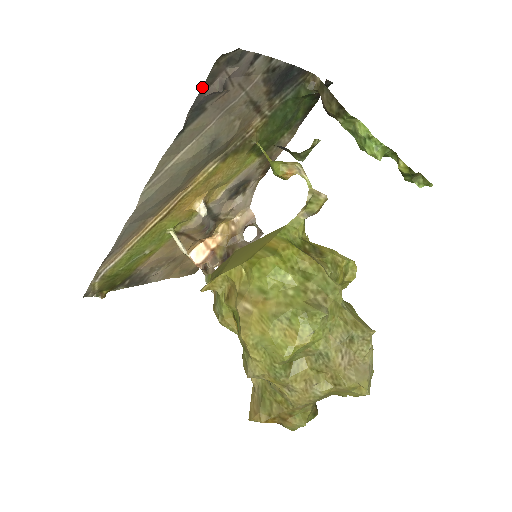
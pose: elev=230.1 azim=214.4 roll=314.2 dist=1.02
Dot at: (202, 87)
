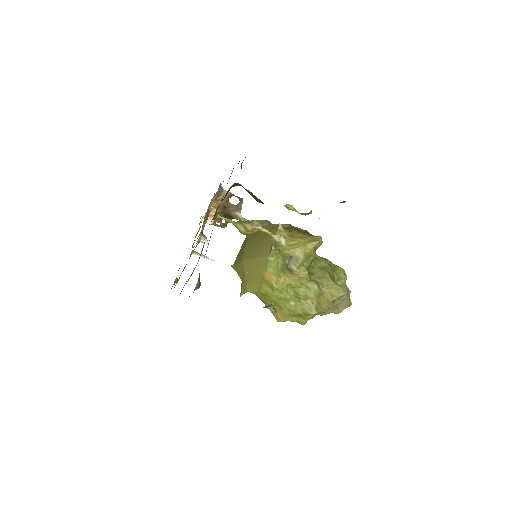
Dot at: occluded
